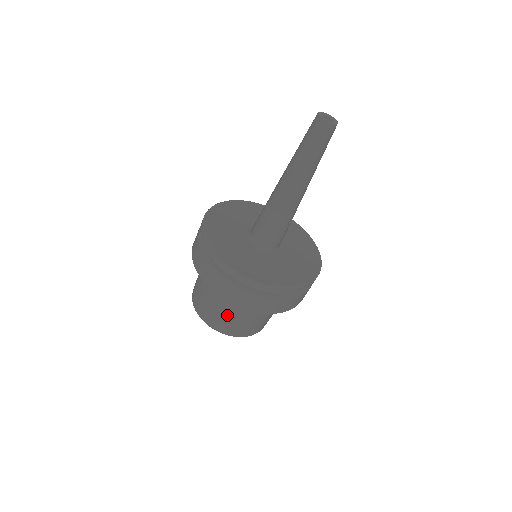
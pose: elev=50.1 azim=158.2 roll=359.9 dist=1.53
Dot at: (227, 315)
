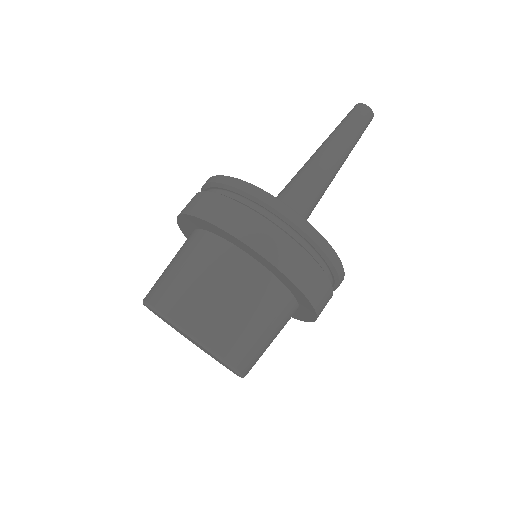
Dot at: (234, 309)
